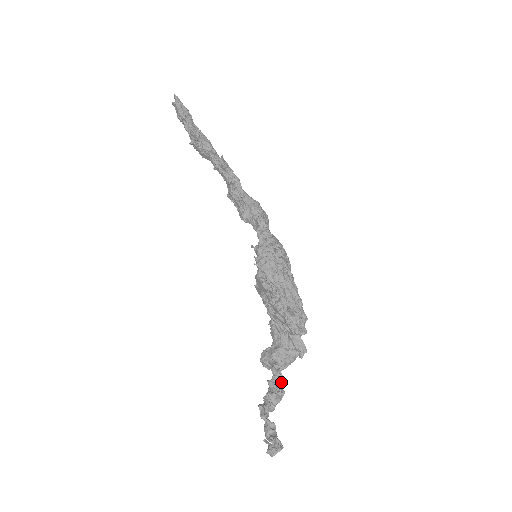
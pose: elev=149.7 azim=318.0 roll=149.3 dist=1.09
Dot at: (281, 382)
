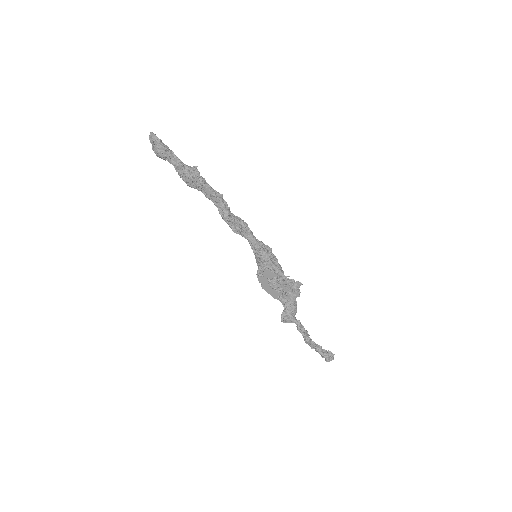
Dot at: (303, 326)
